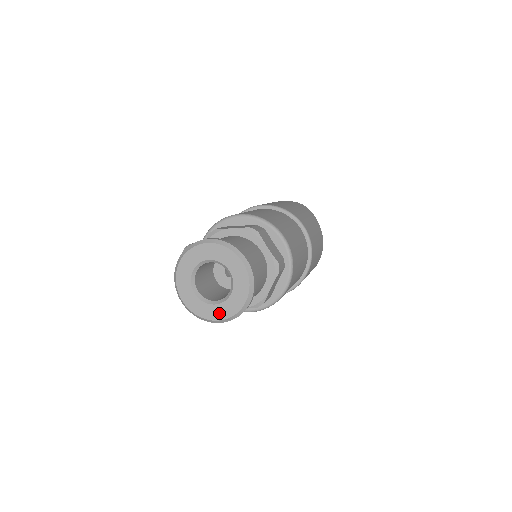
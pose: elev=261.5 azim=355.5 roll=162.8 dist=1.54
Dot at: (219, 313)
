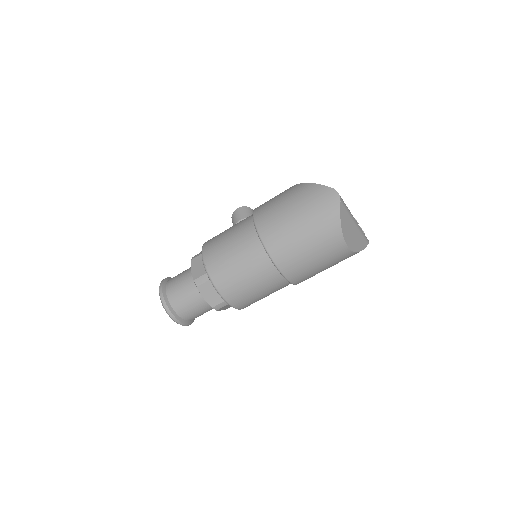
Dot at: occluded
